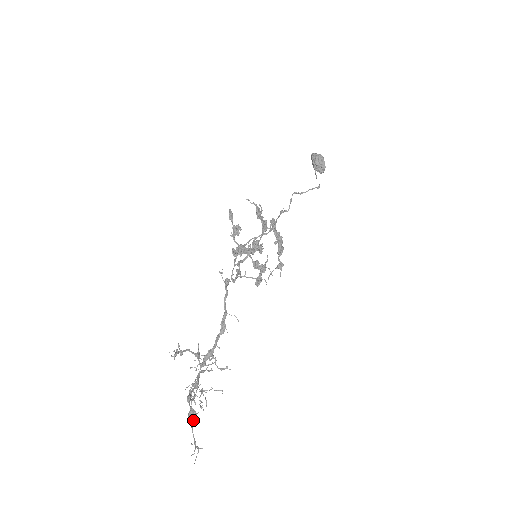
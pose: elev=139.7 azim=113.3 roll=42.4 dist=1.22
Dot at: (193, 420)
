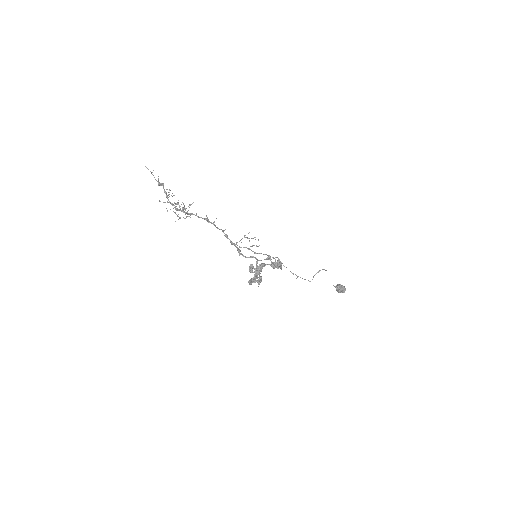
Dot at: (160, 183)
